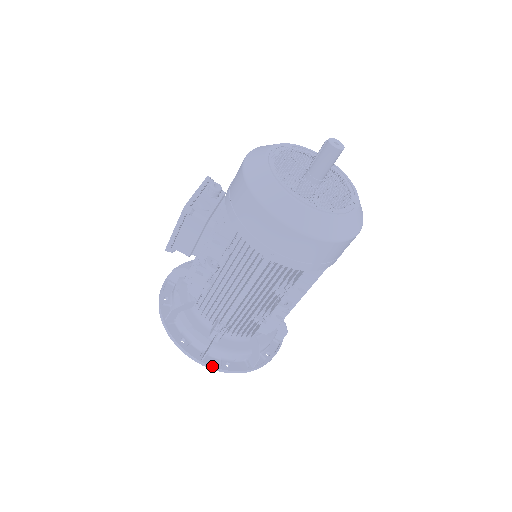
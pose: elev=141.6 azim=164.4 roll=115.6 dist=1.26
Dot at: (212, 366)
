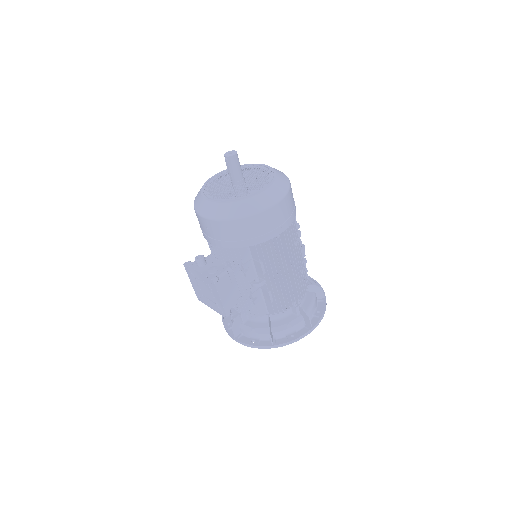
Dot at: (318, 322)
